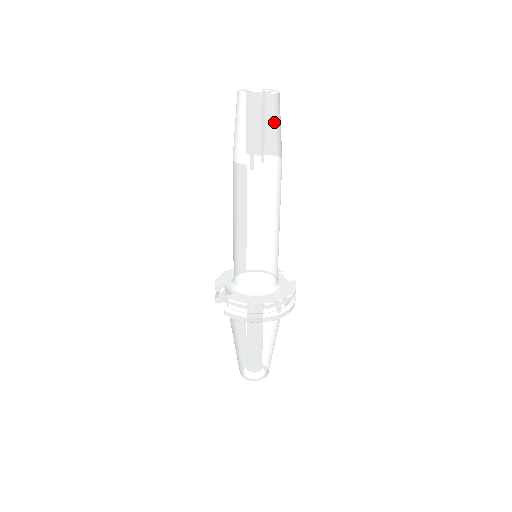
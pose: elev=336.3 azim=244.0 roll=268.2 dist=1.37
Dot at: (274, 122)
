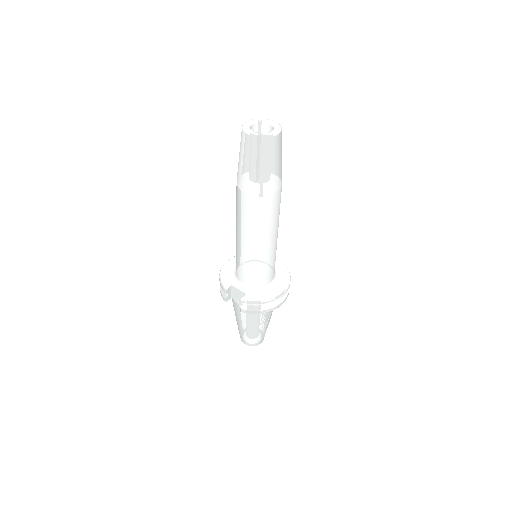
Dot at: (281, 155)
